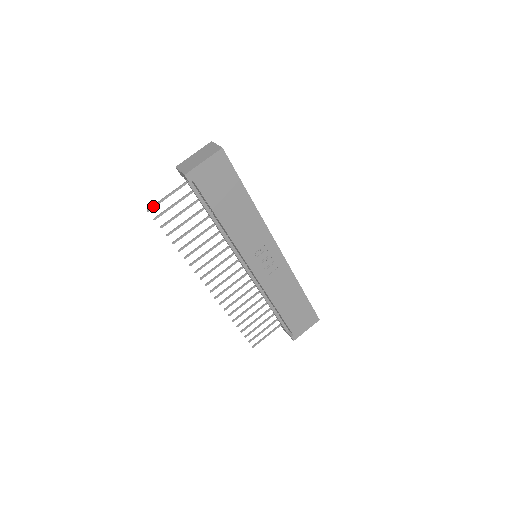
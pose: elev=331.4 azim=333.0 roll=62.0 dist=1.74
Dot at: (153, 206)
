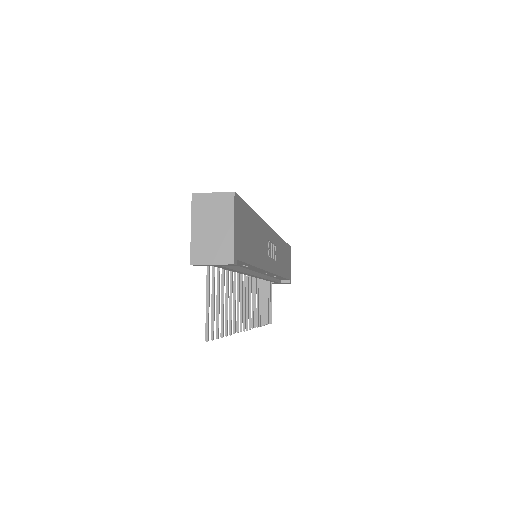
Dot at: (208, 330)
